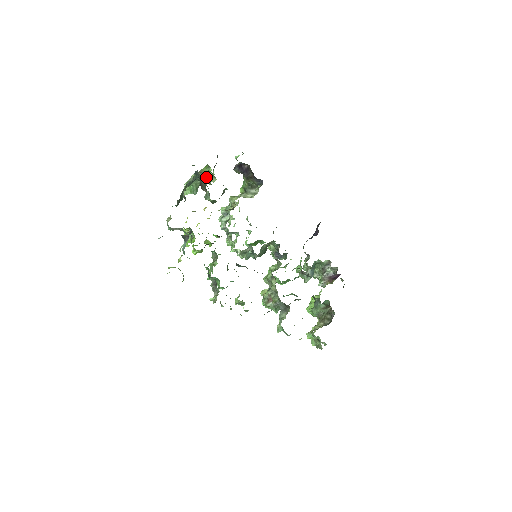
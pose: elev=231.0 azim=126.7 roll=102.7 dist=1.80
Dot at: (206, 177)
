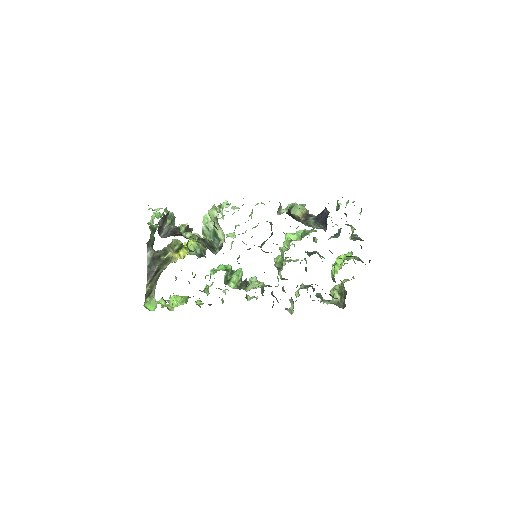
Dot at: occluded
